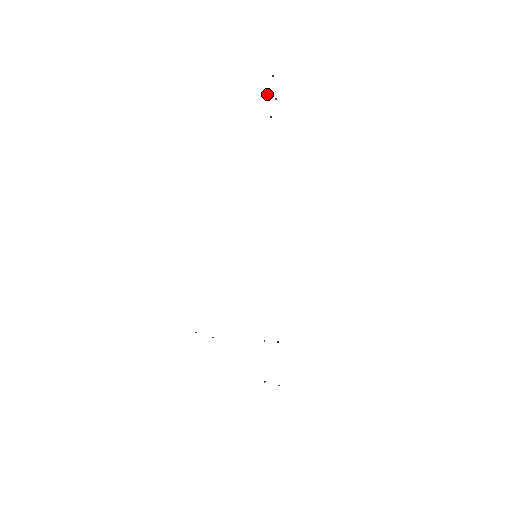
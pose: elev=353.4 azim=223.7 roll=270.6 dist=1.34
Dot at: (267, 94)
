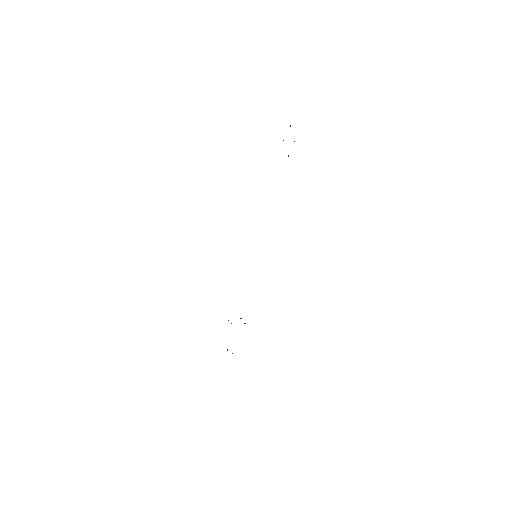
Dot at: (294, 141)
